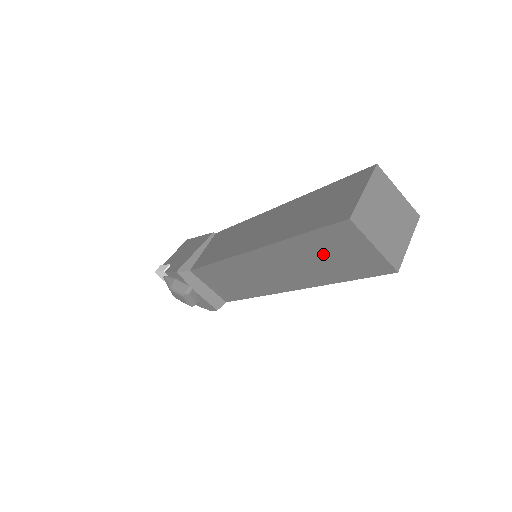
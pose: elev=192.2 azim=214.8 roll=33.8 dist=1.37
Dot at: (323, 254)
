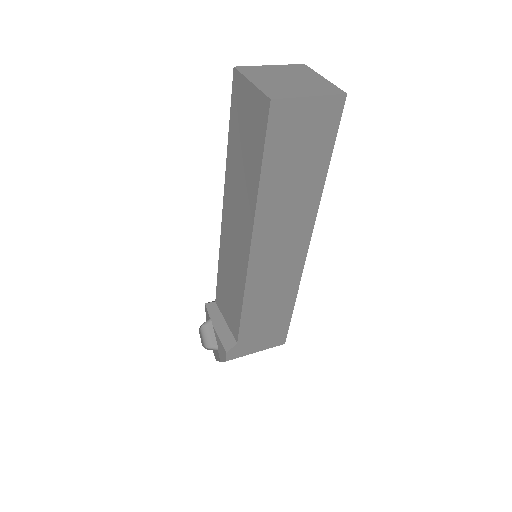
Dot at: (241, 145)
